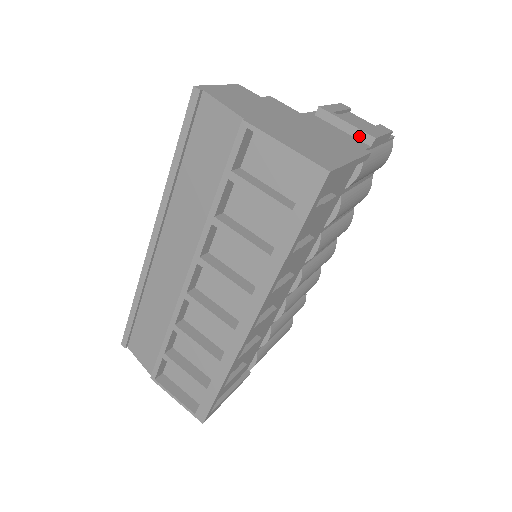
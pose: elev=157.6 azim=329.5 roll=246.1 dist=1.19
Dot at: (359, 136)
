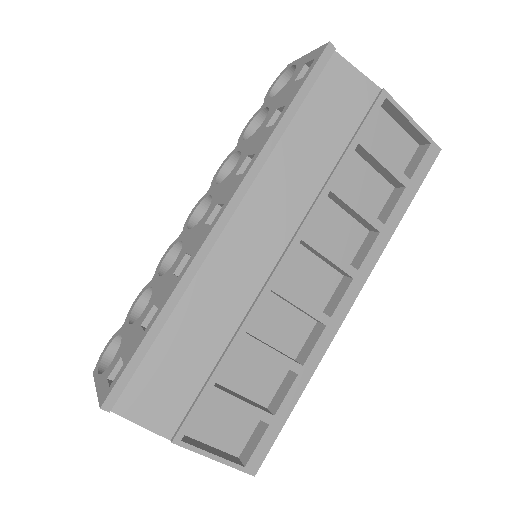
Dot at: occluded
